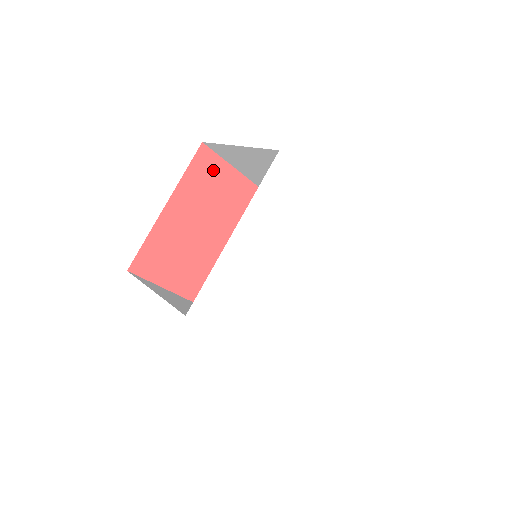
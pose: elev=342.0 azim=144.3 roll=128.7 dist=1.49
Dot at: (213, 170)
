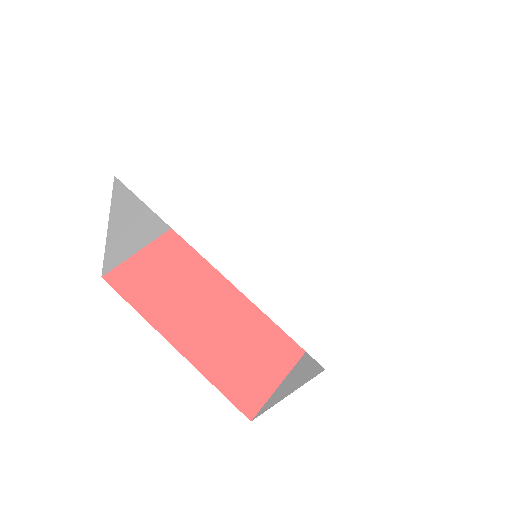
Dot at: occluded
